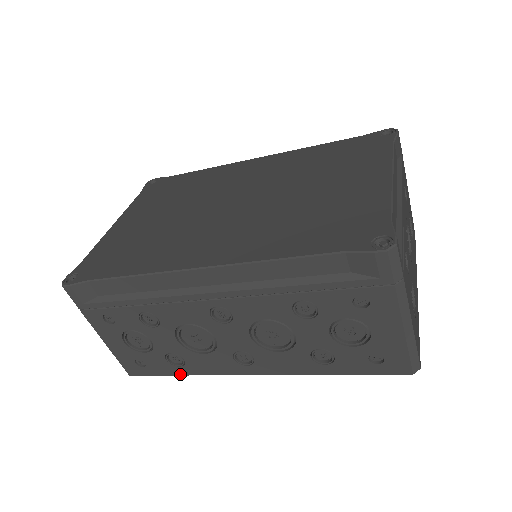
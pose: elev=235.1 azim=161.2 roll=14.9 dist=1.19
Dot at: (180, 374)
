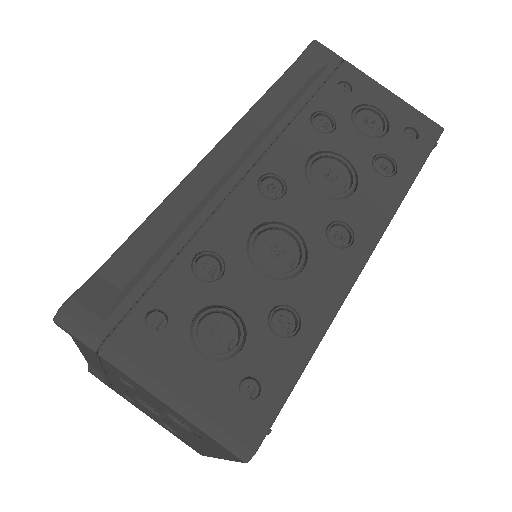
Dot at: (310, 350)
